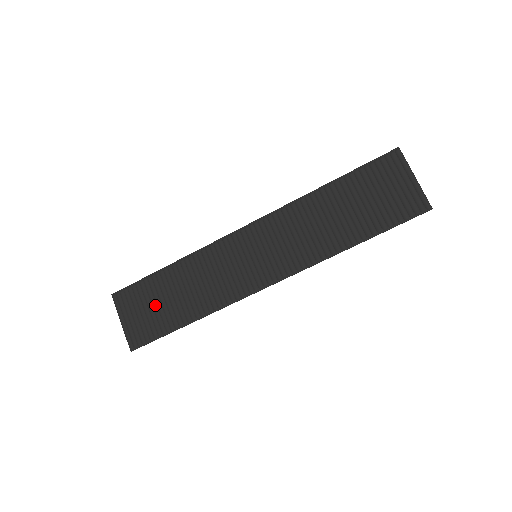
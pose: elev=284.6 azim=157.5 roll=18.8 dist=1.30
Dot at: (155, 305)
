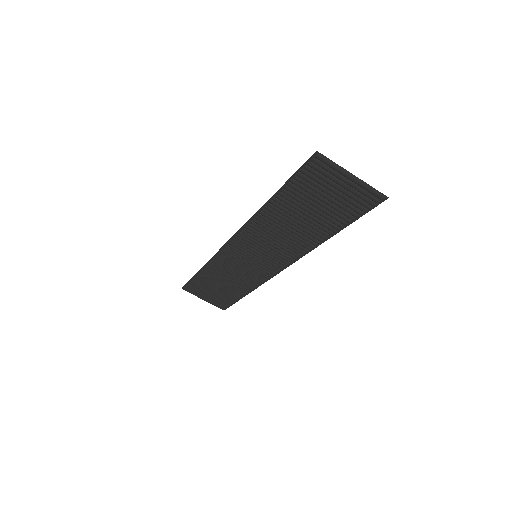
Dot at: (214, 290)
